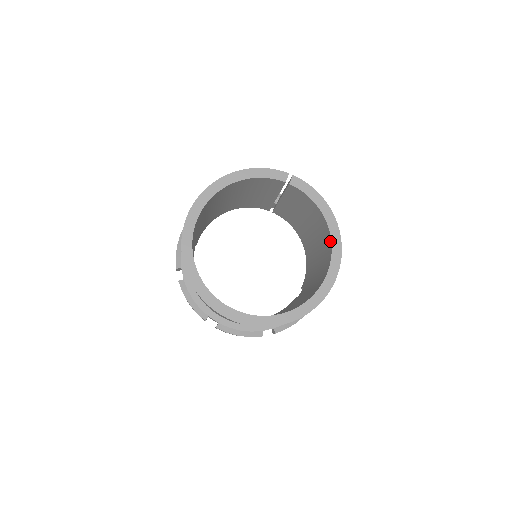
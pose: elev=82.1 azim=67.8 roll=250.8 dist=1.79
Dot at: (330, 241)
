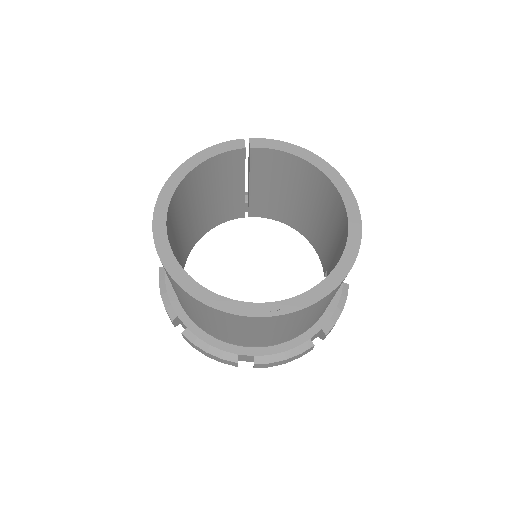
Dot at: (329, 182)
